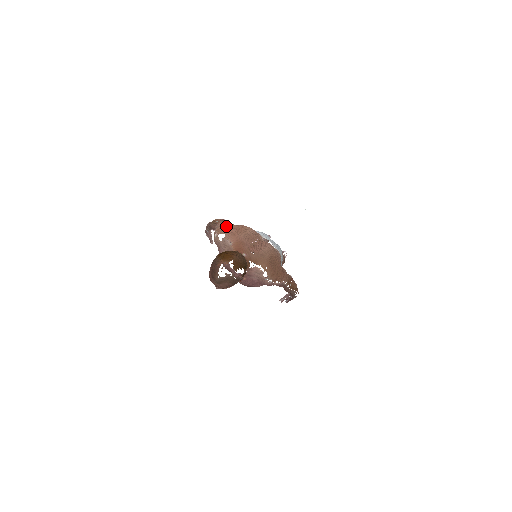
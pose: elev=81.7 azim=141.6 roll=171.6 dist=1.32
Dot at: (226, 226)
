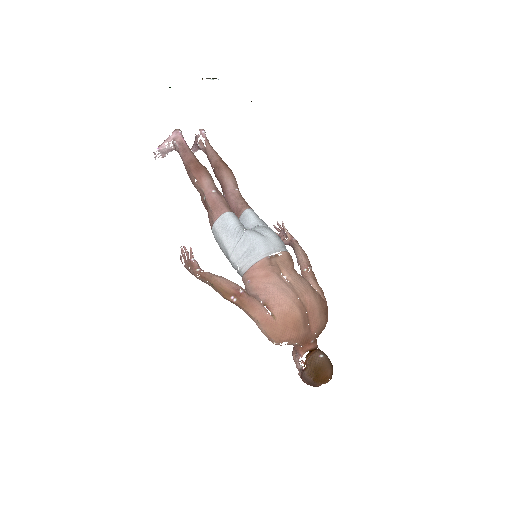
Dot at: (278, 331)
